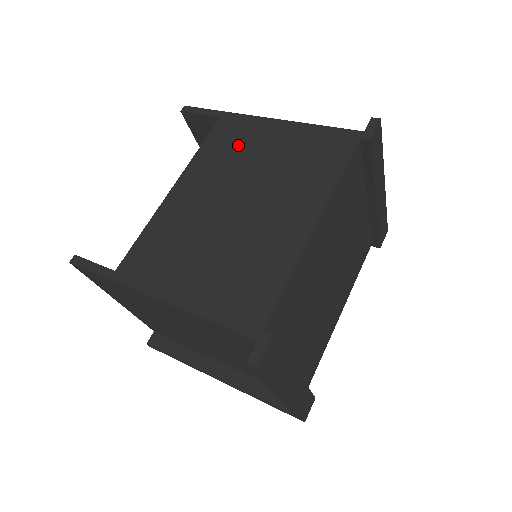
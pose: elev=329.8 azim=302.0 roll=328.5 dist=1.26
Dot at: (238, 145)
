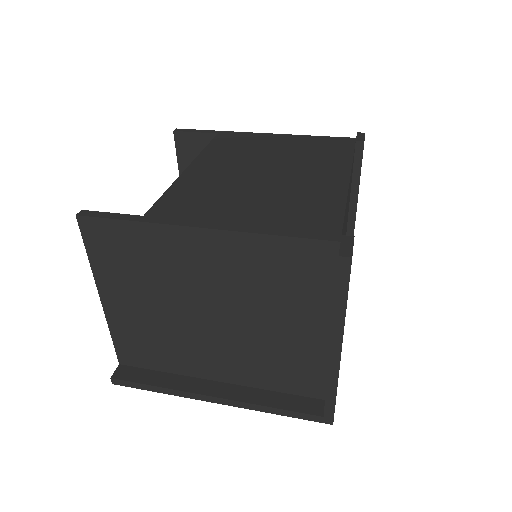
Dot at: (245, 145)
